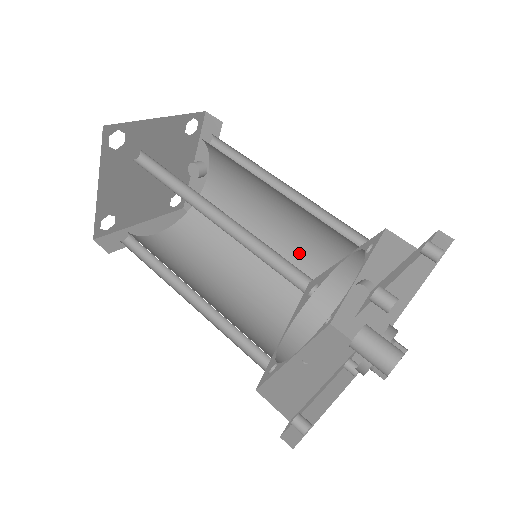
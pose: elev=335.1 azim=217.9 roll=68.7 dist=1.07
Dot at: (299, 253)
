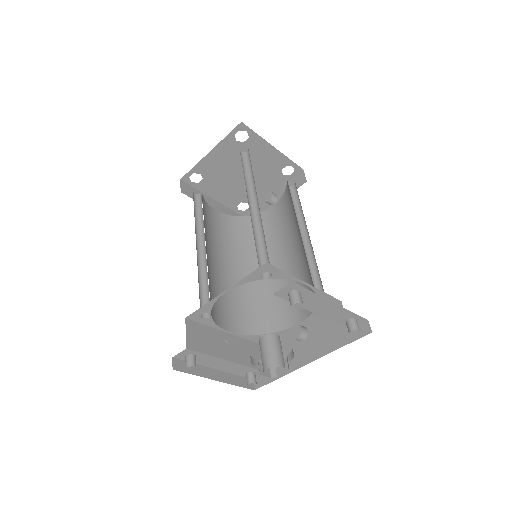
Dot at: (283, 285)
